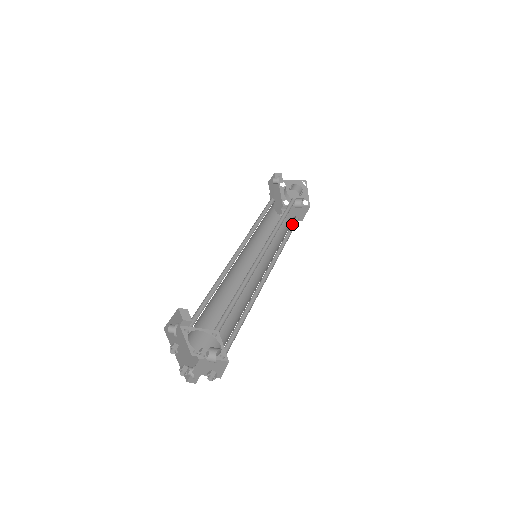
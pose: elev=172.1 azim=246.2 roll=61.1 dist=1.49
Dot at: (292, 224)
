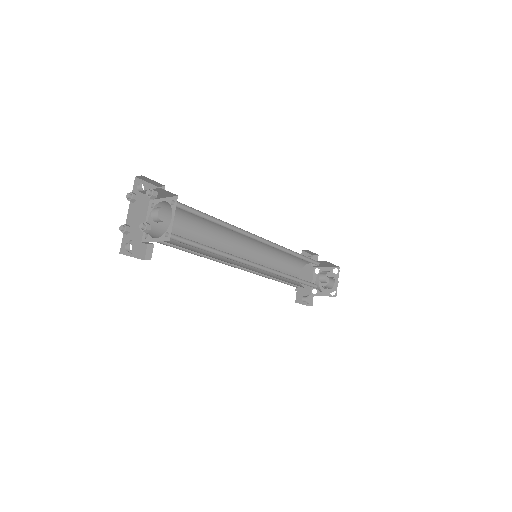
Dot at: (309, 285)
